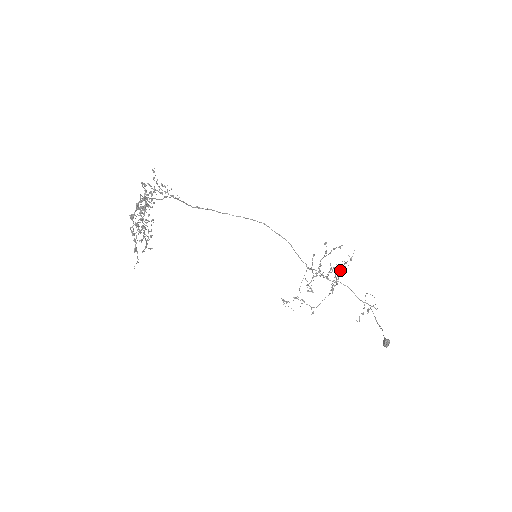
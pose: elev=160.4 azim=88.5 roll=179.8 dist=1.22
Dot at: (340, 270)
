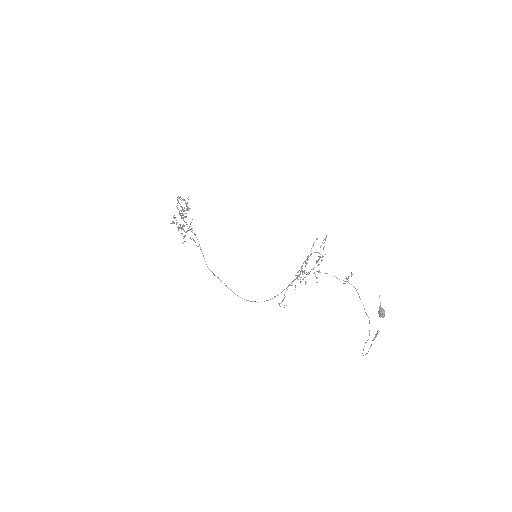
Dot at: (321, 257)
